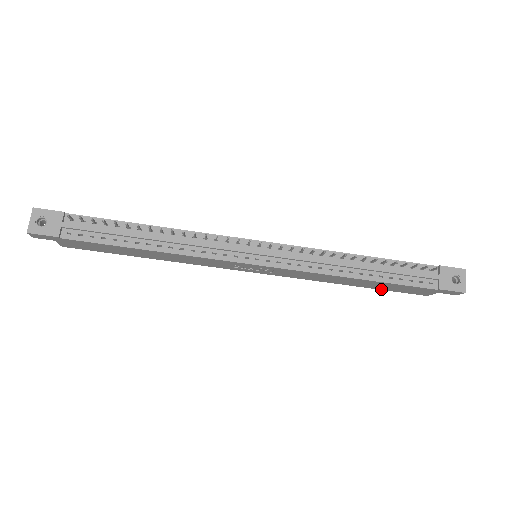
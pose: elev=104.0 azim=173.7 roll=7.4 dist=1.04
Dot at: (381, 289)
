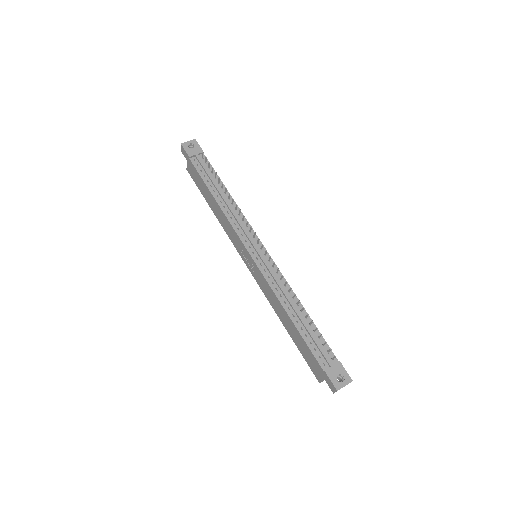
Dot at: (298, 348)
